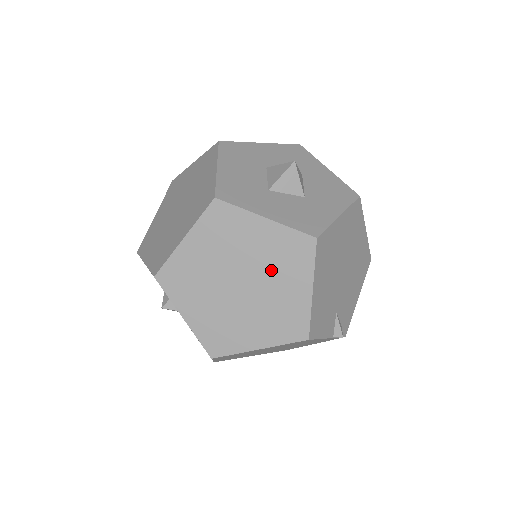
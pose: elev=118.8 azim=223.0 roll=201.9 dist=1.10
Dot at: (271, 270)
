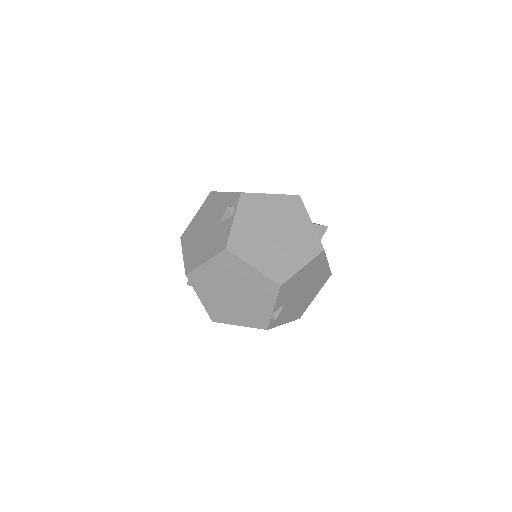
Dot at: (294, 242)
